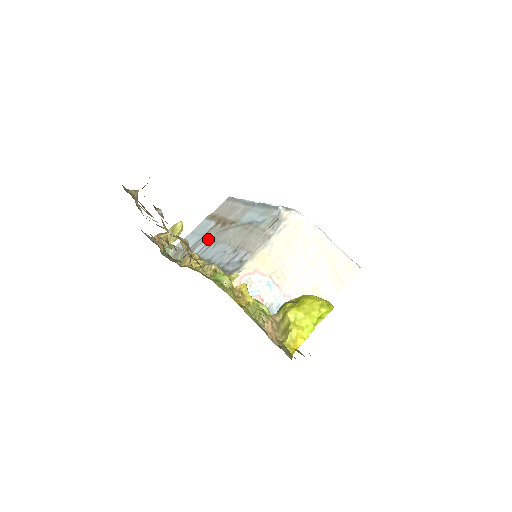
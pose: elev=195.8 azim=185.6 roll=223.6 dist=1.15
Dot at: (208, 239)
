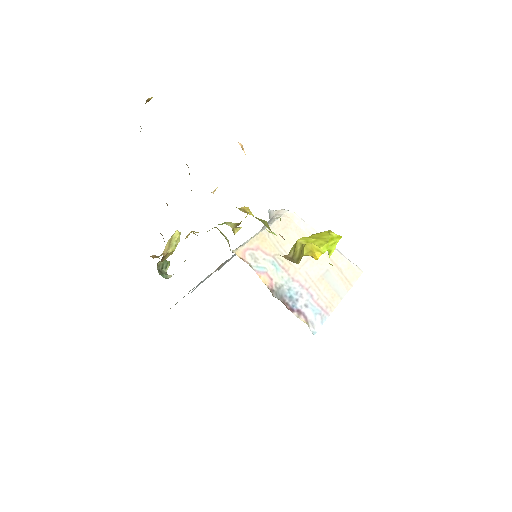
Dot at: occluded
